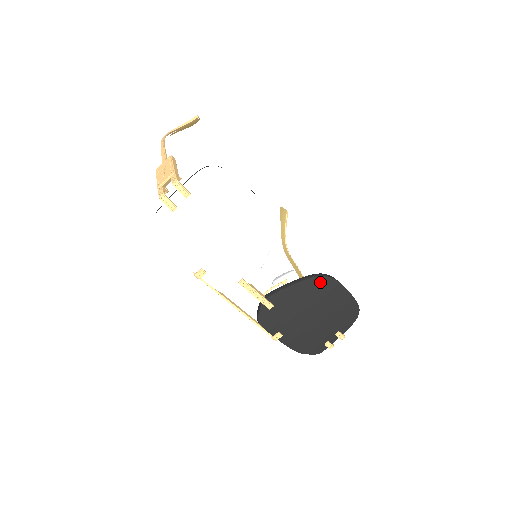
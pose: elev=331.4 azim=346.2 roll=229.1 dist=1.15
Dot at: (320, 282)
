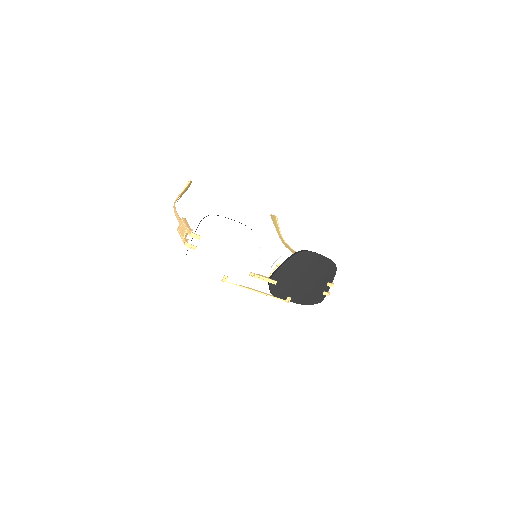
Dot at: (300, 256)
